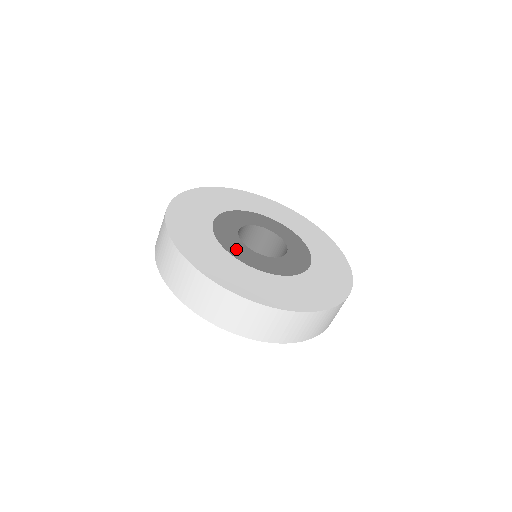
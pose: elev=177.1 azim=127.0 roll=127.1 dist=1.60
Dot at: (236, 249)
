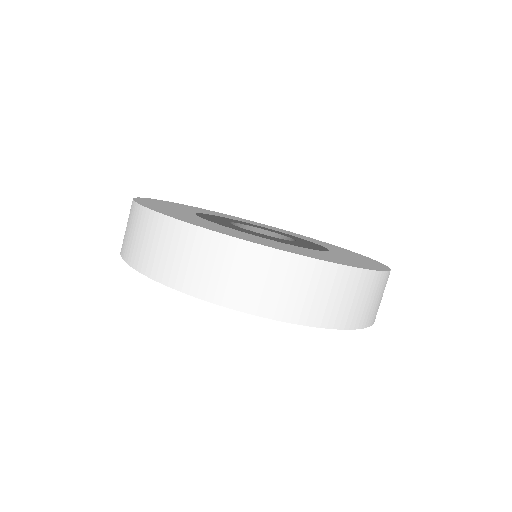
Dot at: (224, 224)
